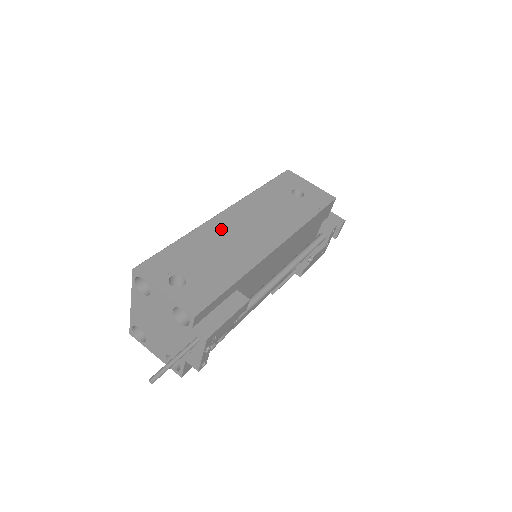
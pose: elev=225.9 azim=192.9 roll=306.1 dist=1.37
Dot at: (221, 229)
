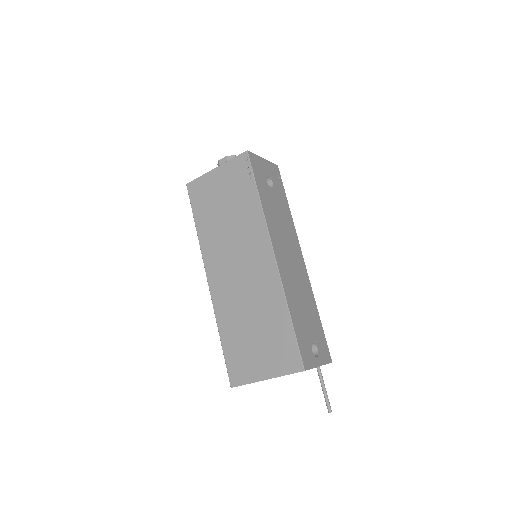
Dot at: (288, 278)
